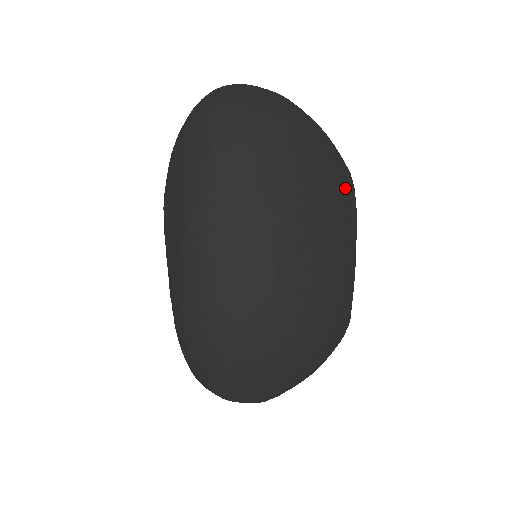
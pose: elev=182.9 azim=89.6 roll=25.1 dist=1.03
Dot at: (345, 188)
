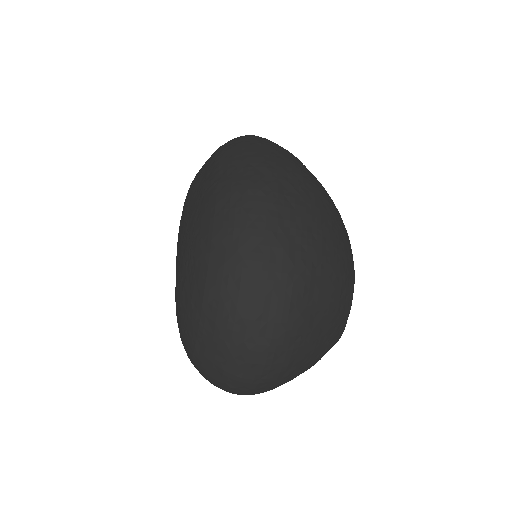
Dot at: occluded
